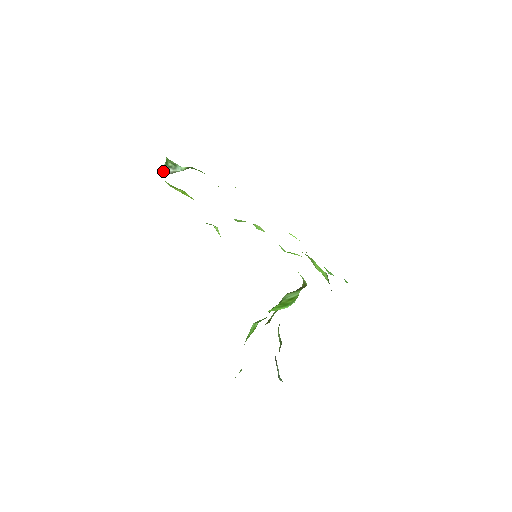
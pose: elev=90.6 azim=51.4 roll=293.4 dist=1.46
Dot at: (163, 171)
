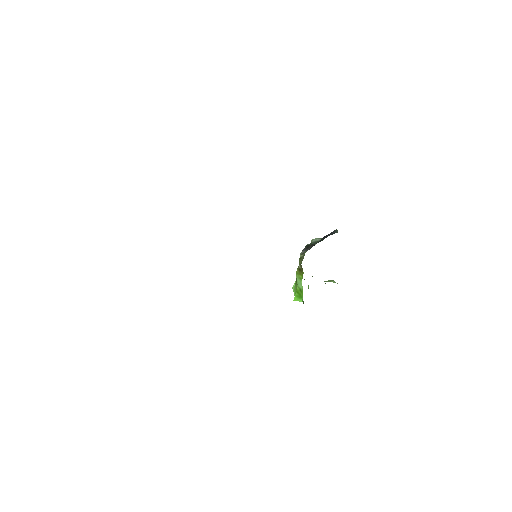
Dot at: occluded
